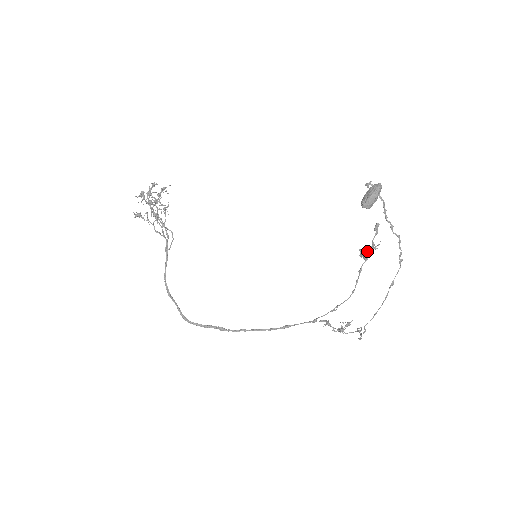
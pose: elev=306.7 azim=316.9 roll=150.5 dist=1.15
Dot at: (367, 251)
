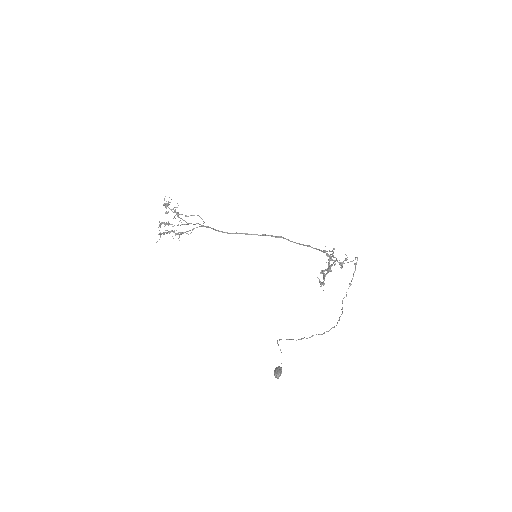
Dot at: occluded
